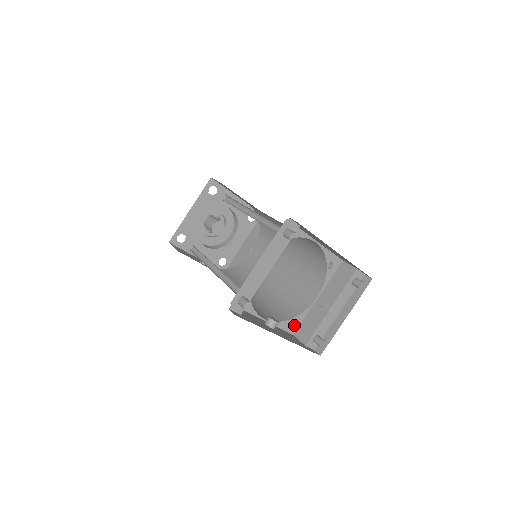
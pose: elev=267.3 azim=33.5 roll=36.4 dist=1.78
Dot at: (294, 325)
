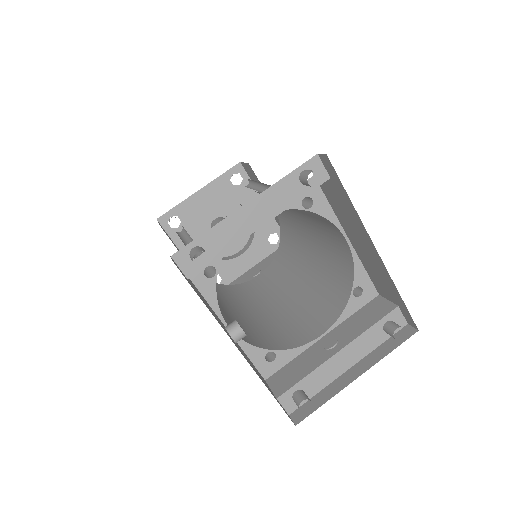
Dot at: (272, 364)
